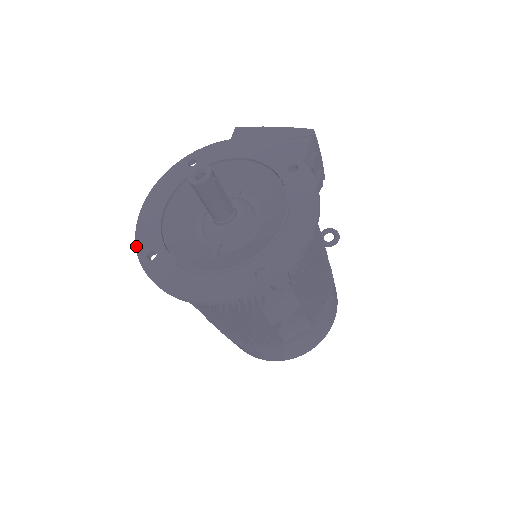
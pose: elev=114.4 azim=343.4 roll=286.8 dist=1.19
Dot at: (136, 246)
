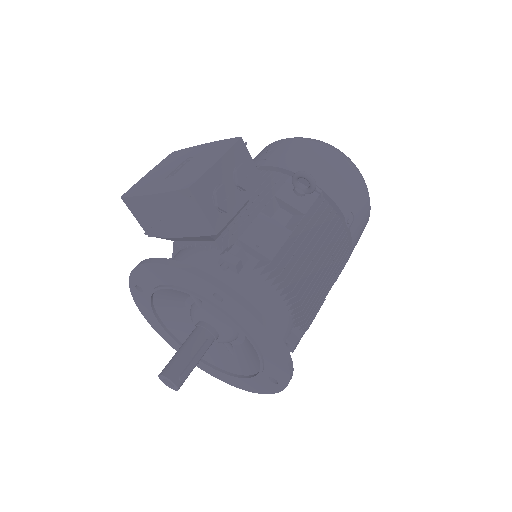
Dot at: occluded
